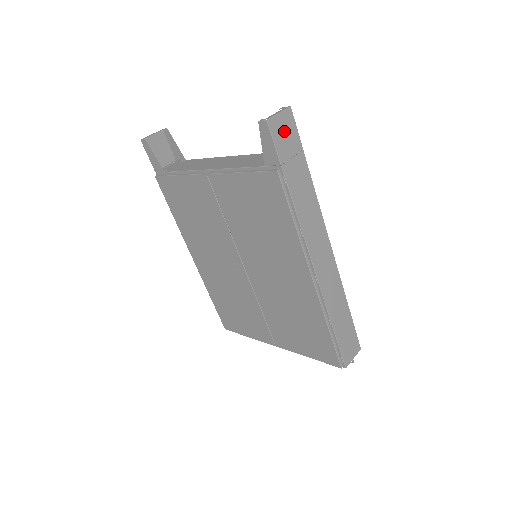
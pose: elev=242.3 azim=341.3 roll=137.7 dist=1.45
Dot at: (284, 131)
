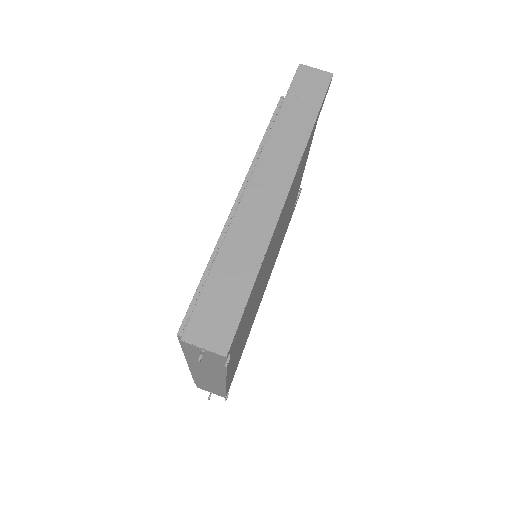
Dot at: (311, 80)
